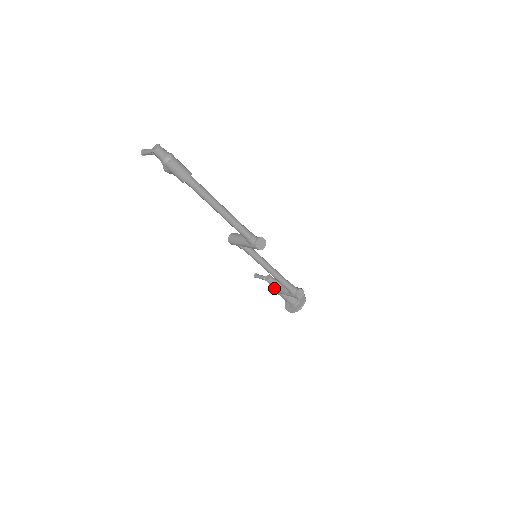
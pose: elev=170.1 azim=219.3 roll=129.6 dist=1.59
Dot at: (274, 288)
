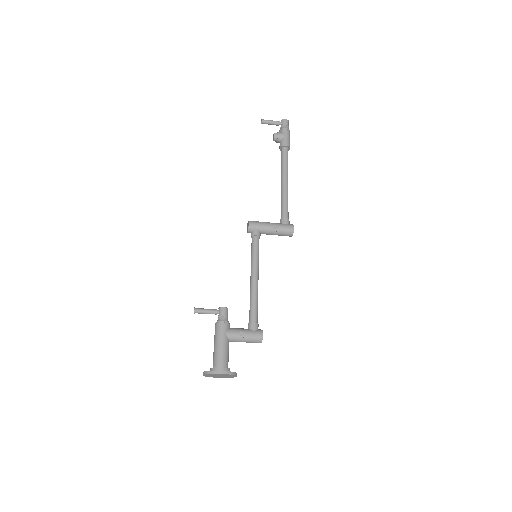
Dot at: (226, 322)
